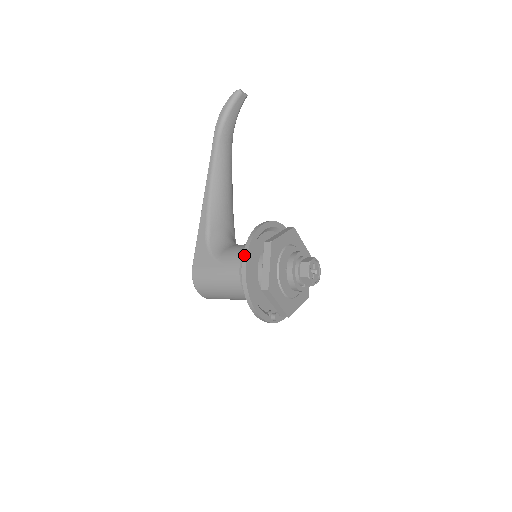
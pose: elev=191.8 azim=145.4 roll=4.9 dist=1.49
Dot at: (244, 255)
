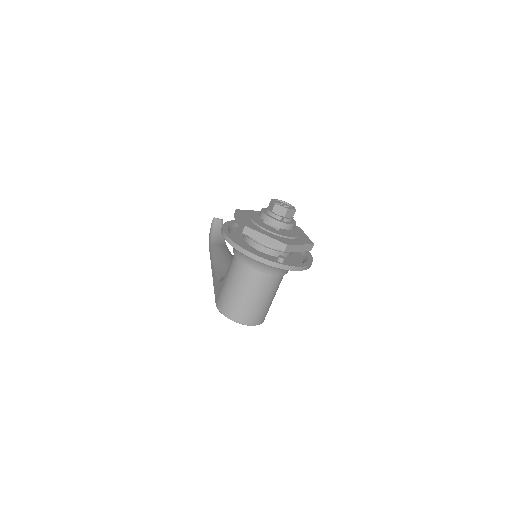
Dot at: (221, 230)
